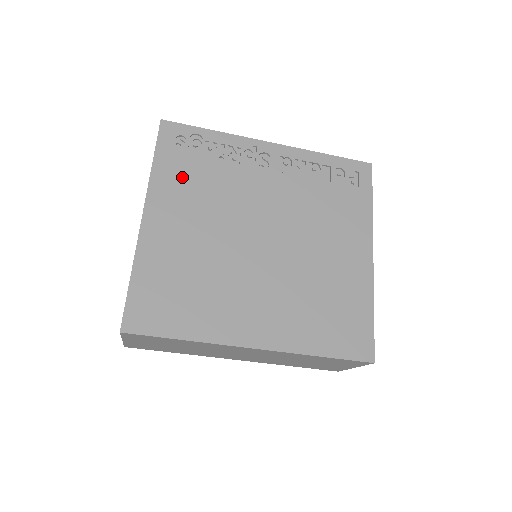
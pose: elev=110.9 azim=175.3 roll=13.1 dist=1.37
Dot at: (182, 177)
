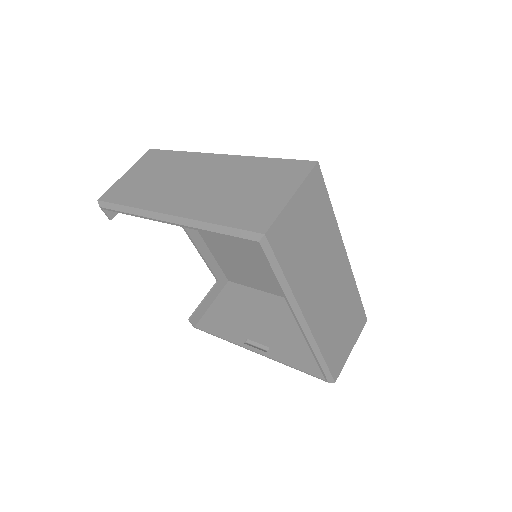
Dot at: occluded
